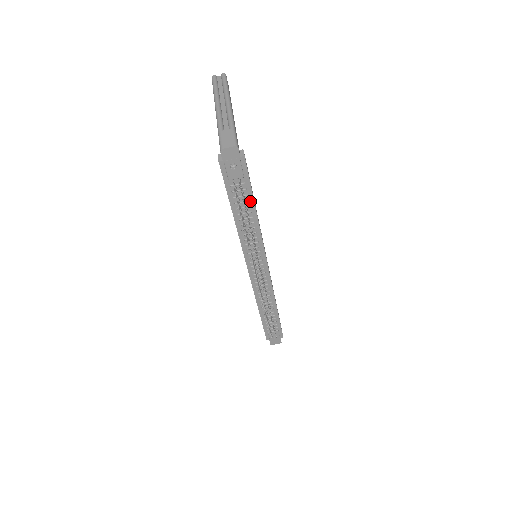
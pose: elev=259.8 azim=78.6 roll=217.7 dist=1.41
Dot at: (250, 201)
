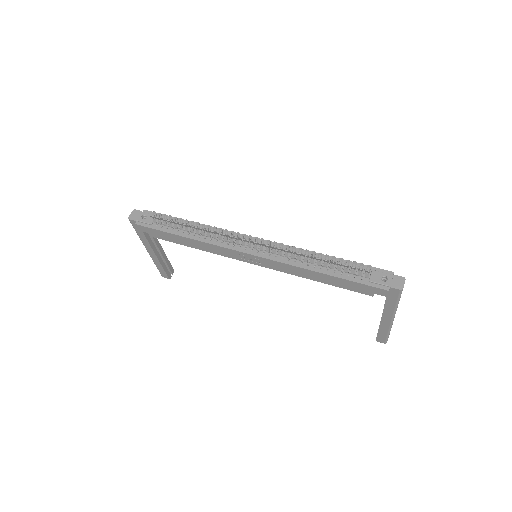
Dot at: (179, 221)
